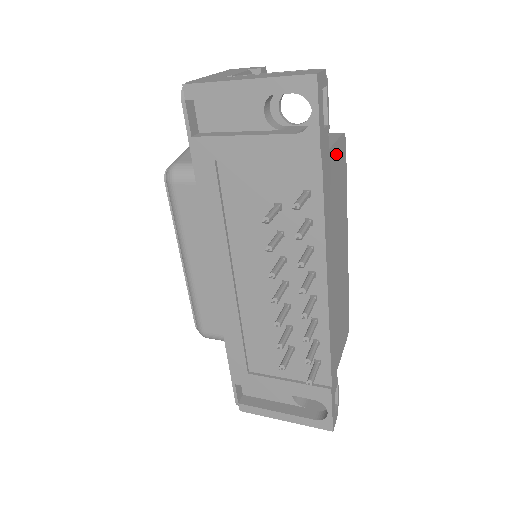
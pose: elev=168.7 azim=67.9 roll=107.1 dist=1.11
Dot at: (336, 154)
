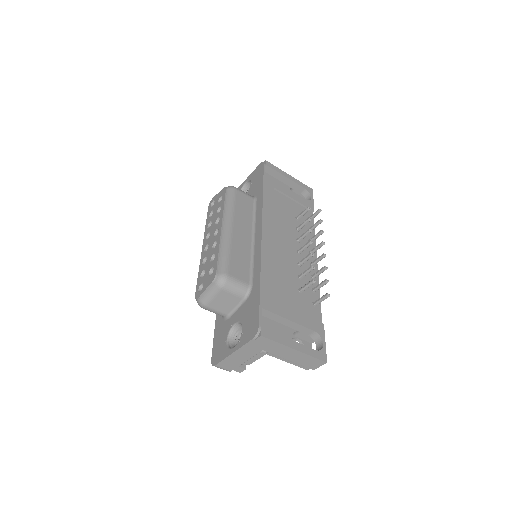
Dot at: occluded
